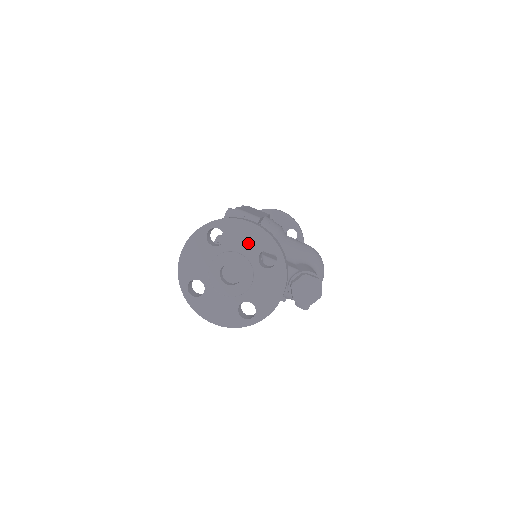
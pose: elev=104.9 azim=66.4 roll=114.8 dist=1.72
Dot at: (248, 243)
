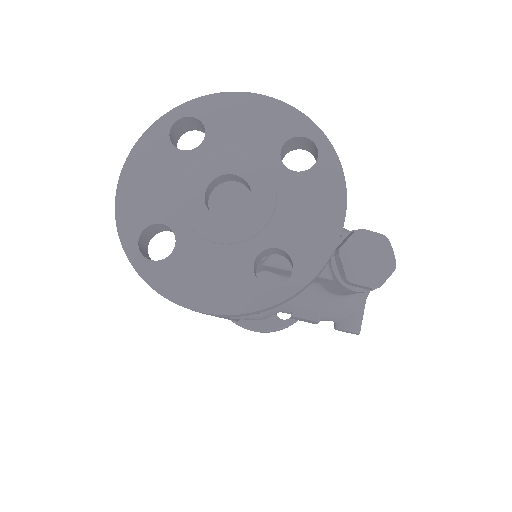
Dot at: (254, 131)
